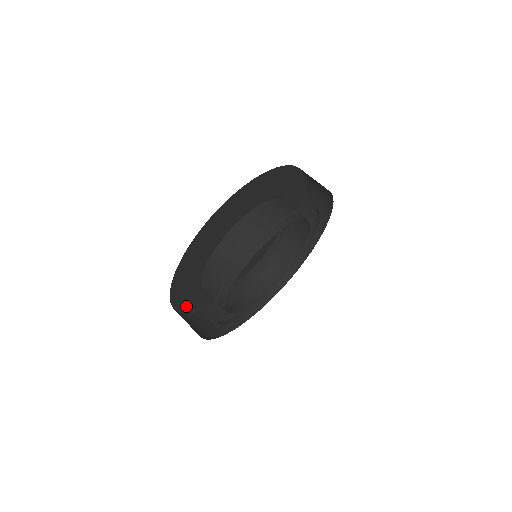
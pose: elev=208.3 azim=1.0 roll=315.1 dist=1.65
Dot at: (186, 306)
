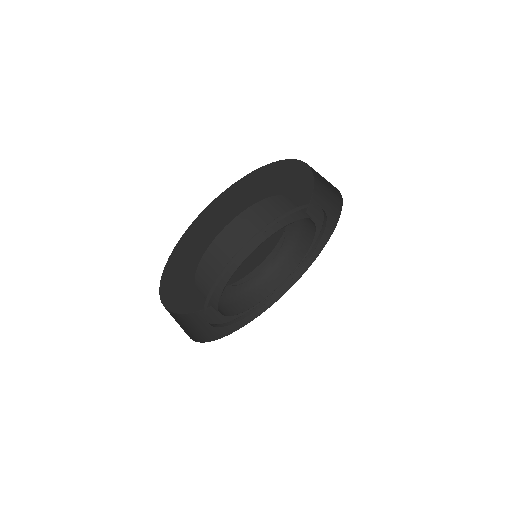
Dot at: occluded
